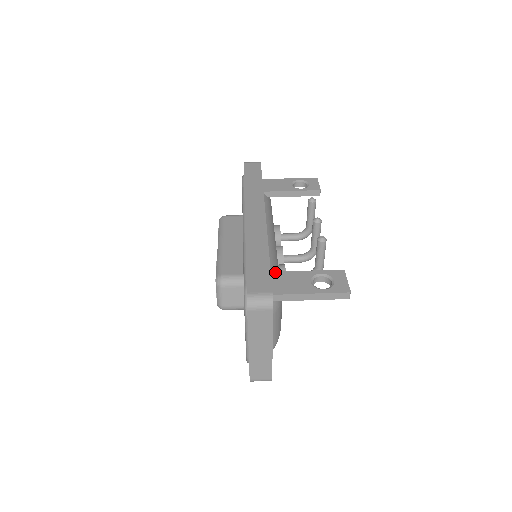
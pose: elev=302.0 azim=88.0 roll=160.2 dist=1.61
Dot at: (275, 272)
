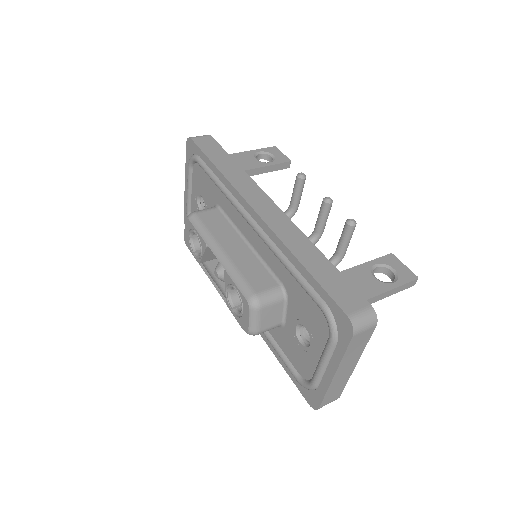
Dot at: occluded
